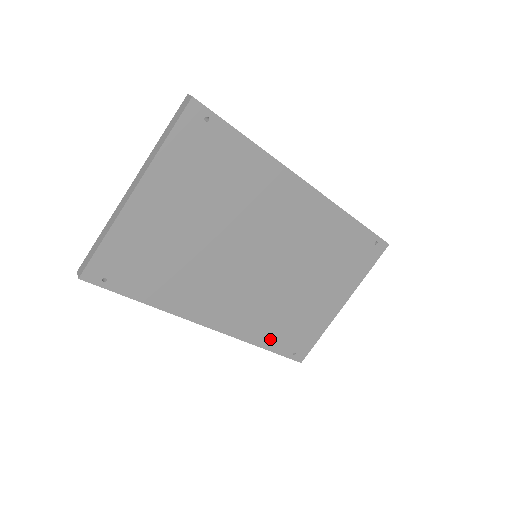
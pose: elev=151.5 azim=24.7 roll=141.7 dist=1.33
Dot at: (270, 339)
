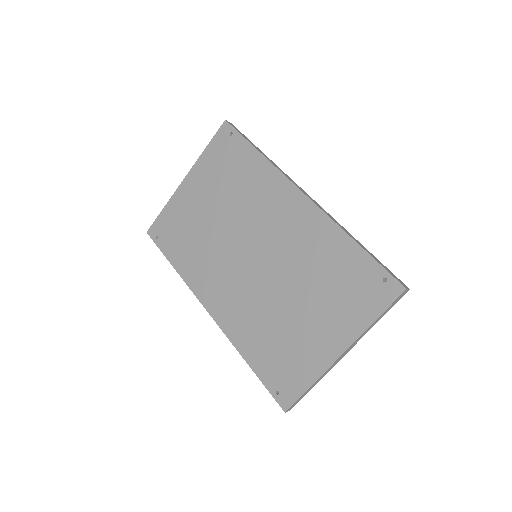
Dot at: (255, 355)
